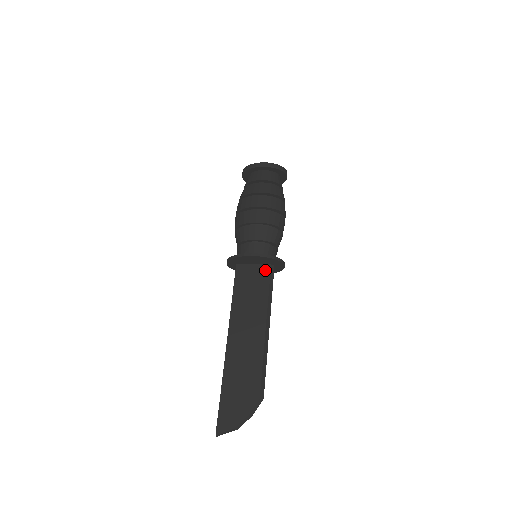
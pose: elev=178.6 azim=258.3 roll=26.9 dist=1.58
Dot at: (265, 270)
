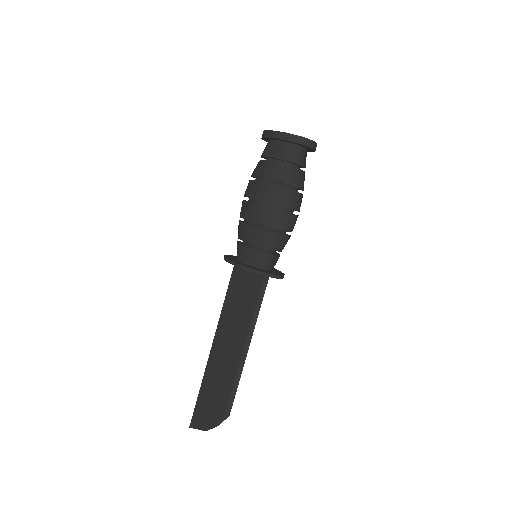
Dot at: (258, 279)
